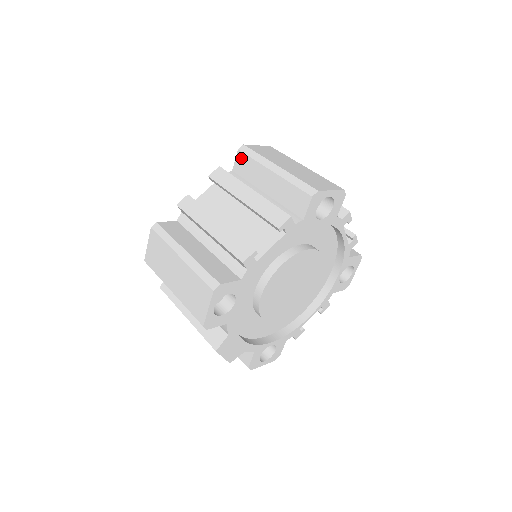
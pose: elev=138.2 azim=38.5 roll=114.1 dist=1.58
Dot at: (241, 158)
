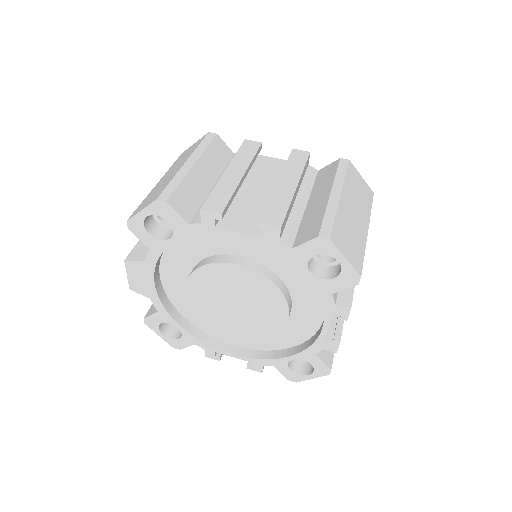
Dot at: (333, 166)
